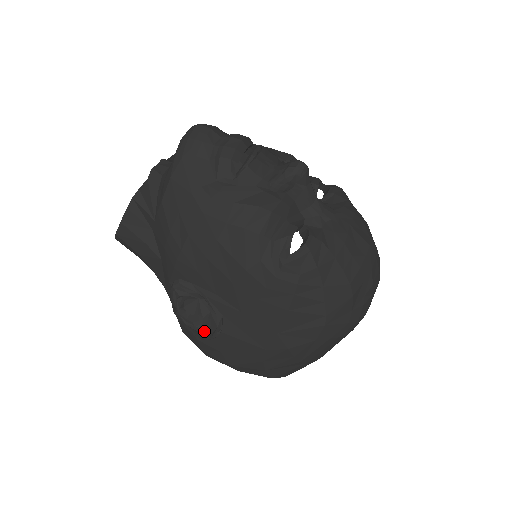
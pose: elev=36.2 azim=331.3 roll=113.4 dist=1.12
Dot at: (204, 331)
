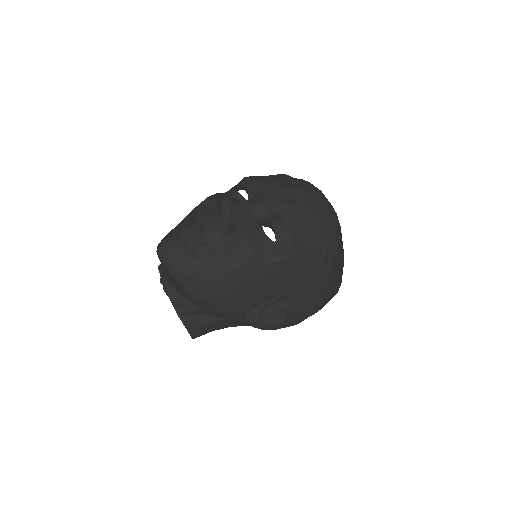
Dot at: (286, 319)
